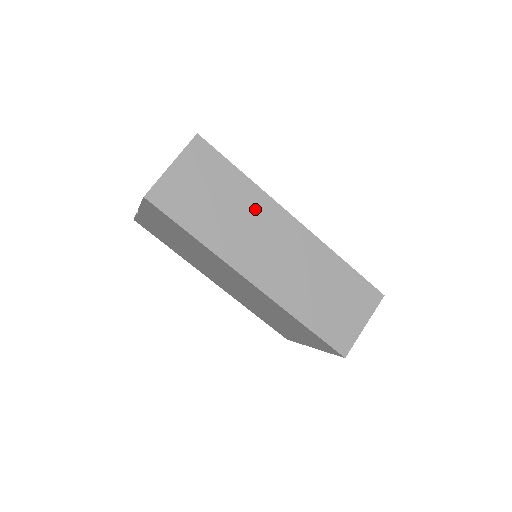
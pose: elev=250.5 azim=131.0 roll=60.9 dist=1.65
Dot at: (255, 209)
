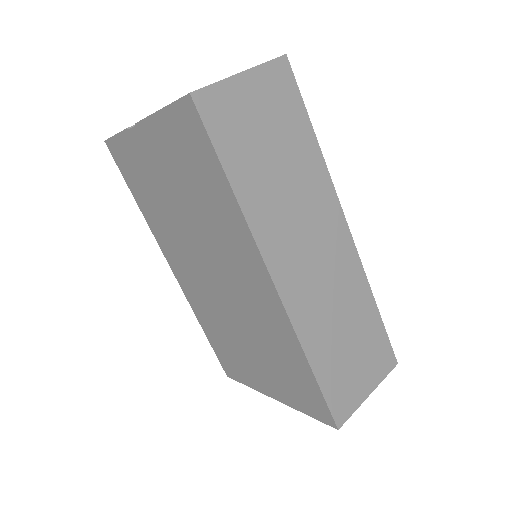
Dot at: (313, 190)
